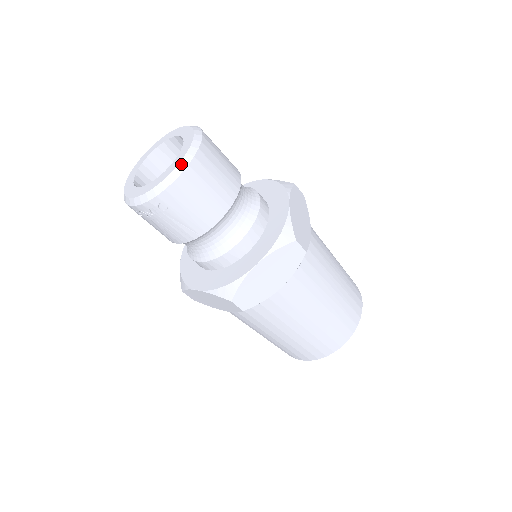
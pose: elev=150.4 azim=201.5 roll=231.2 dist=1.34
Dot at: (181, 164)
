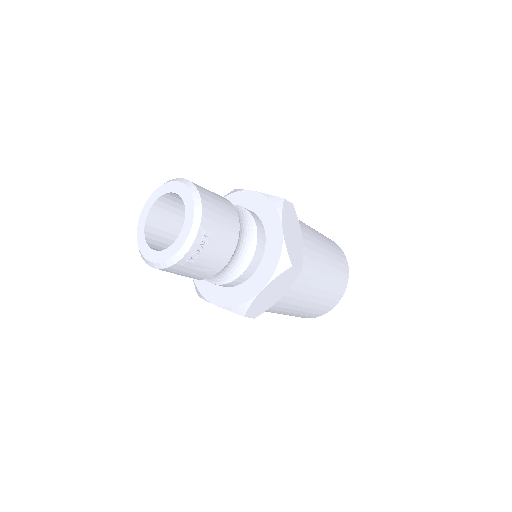
Dot at: (194, 194)
